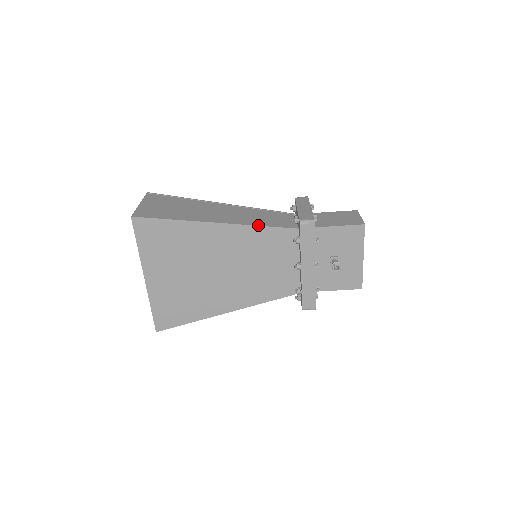
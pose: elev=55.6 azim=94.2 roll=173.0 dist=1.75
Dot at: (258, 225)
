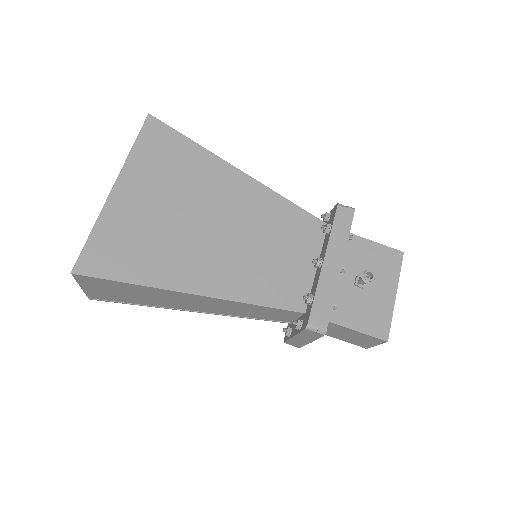
Dot at: (284, 197)
